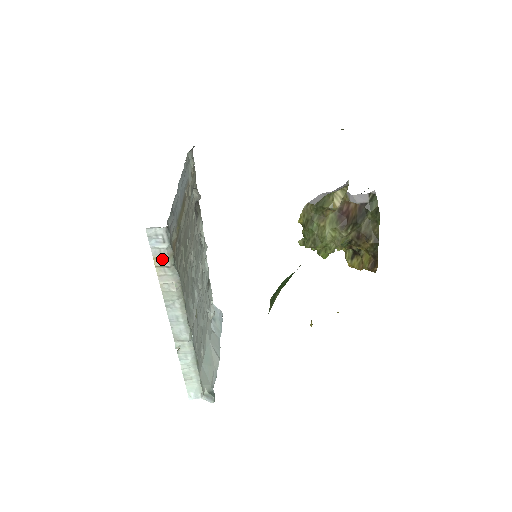
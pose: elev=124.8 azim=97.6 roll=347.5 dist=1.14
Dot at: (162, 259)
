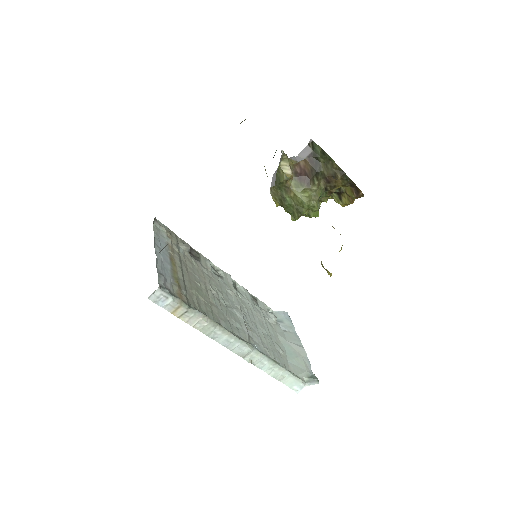
Dot at: (177, 310)
